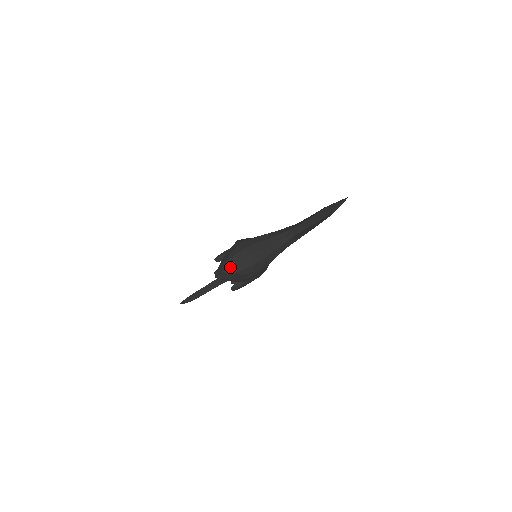
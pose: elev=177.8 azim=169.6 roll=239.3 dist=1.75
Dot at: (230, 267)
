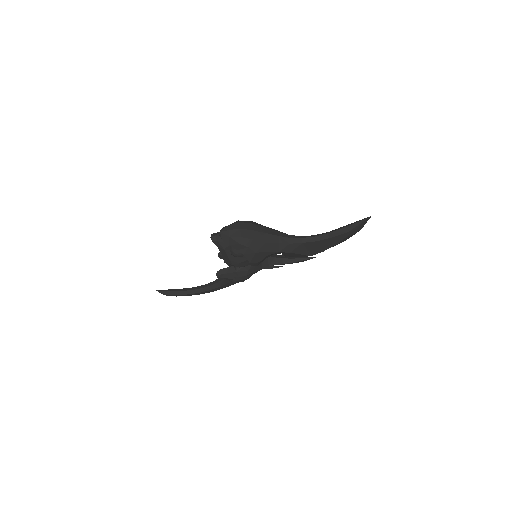
Dot at: (230, 229)
